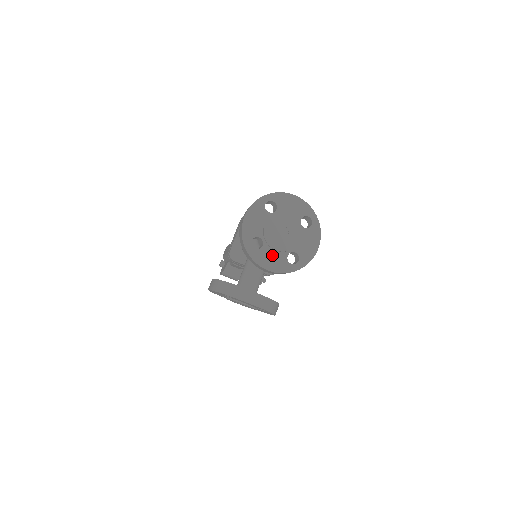
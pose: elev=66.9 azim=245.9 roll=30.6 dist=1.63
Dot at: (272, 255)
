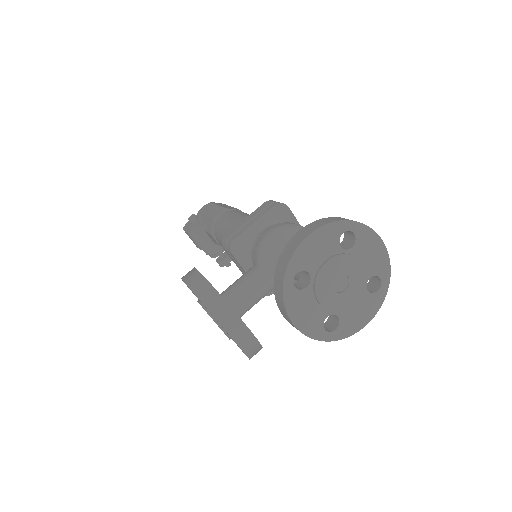
Dot at: (310, 306)
